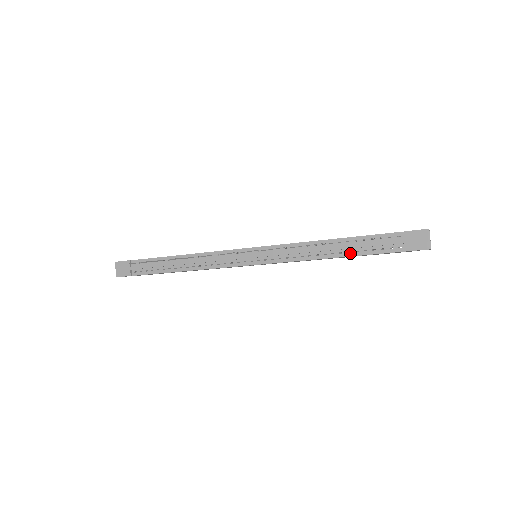
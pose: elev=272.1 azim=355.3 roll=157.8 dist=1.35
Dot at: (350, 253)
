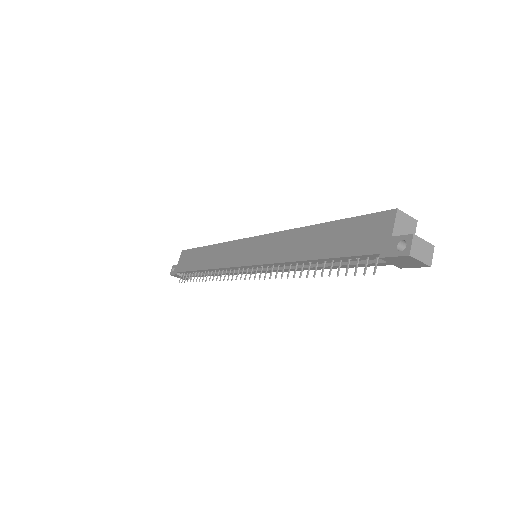
Dot at: occluded
